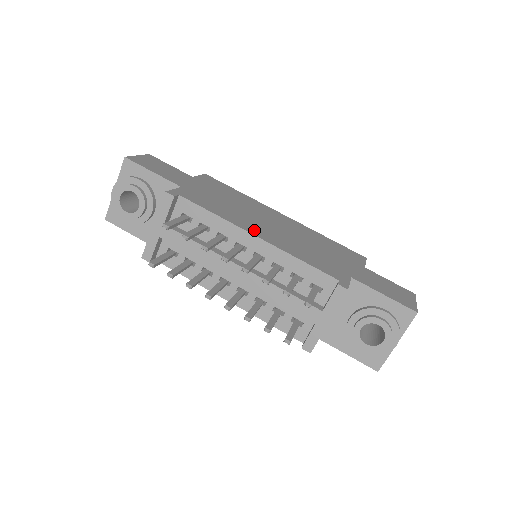
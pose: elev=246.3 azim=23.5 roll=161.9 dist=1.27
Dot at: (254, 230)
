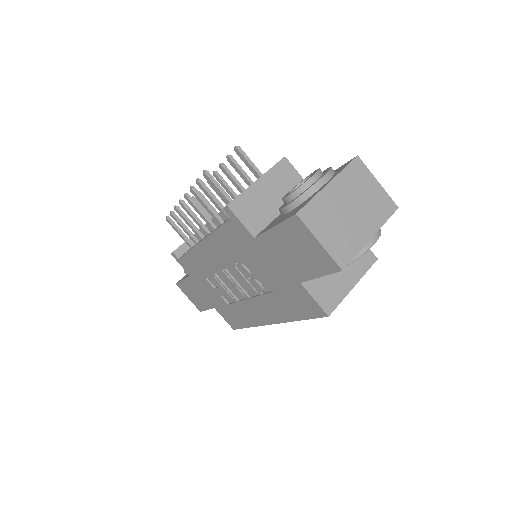
Dot at: occluded
